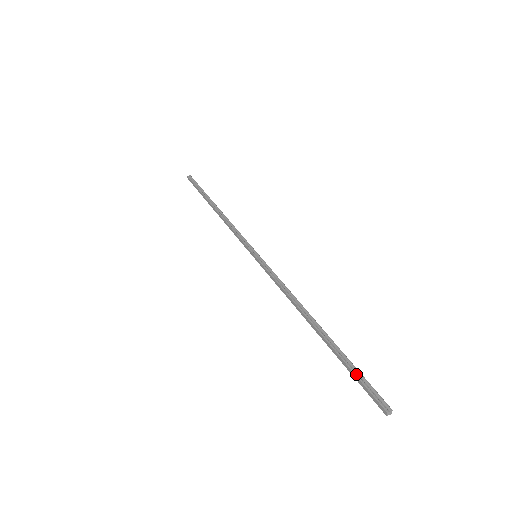
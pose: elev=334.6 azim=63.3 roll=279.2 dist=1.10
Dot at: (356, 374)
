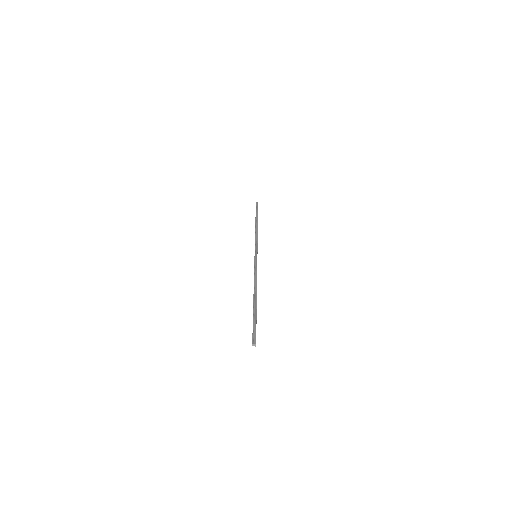
Dot at: (253, 324)
